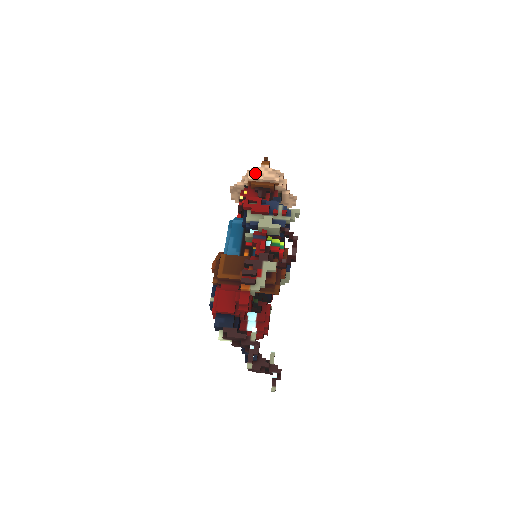
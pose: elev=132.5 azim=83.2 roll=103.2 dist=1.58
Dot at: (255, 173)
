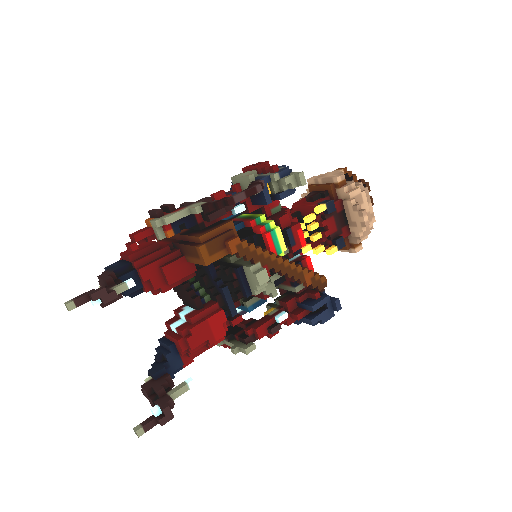
Dot at: (320, 175)
